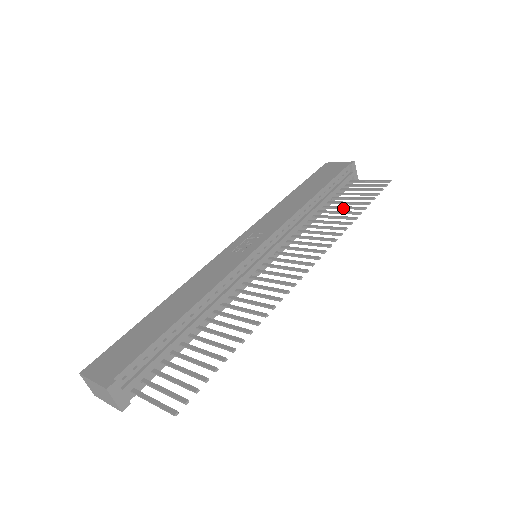
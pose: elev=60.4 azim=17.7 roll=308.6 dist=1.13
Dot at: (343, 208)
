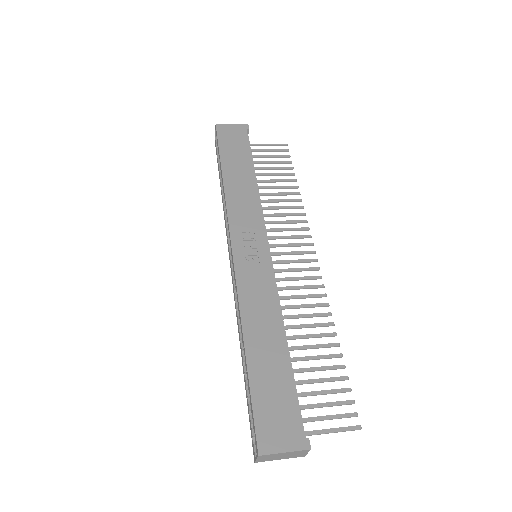
Dot at: (275, 182)
